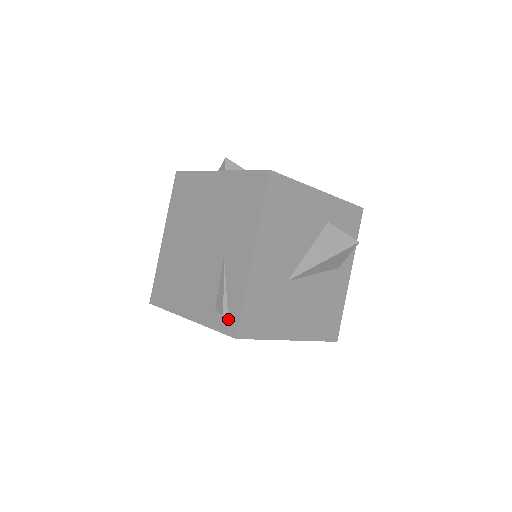
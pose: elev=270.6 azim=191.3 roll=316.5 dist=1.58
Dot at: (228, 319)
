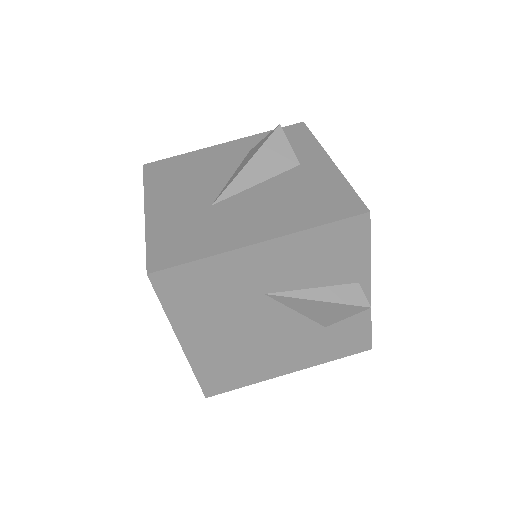
Dot at: occluded
